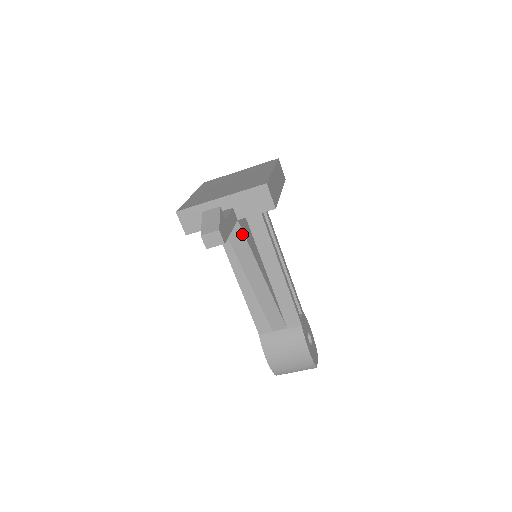
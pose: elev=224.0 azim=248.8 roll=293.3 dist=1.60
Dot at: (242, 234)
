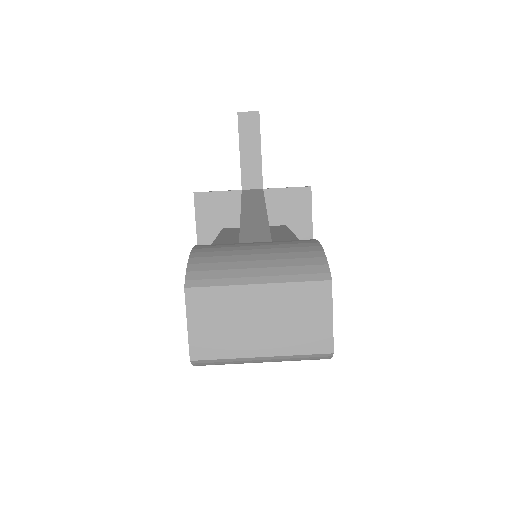
Dot at: (261, 194)
